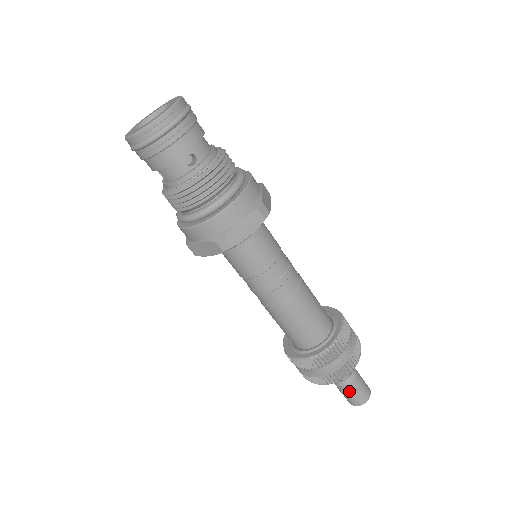
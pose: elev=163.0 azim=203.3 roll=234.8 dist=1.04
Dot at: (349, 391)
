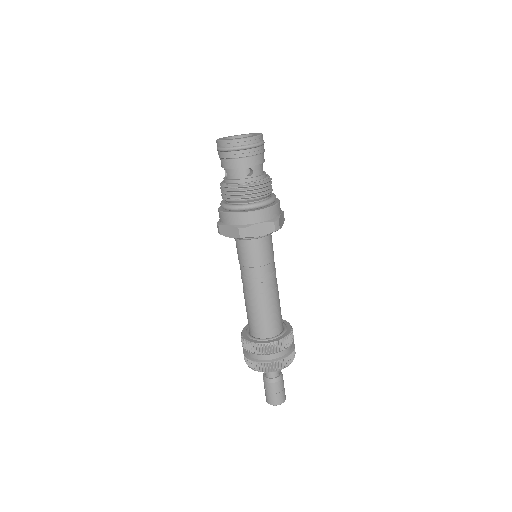
Dot at: (271, 389)
